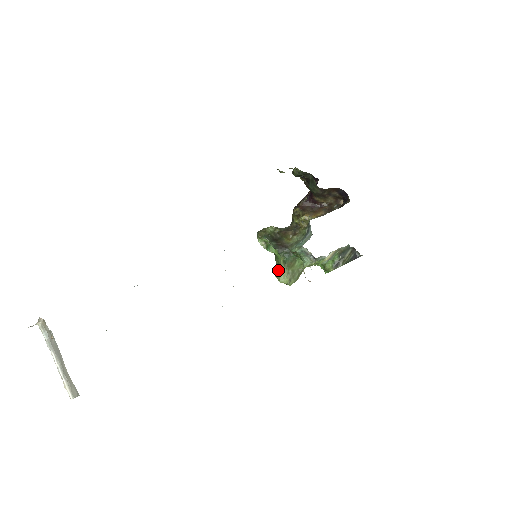
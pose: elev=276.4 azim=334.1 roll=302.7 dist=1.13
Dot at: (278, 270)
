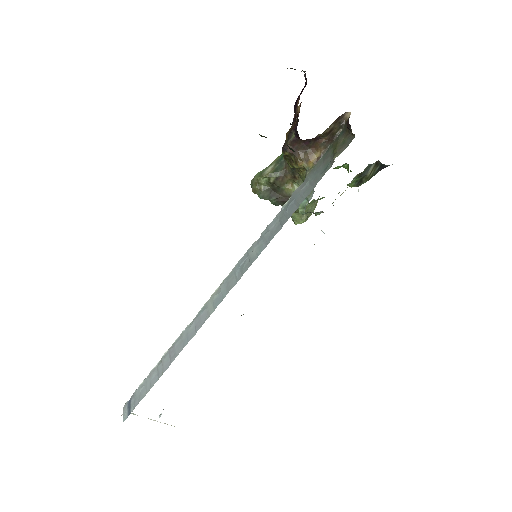
Dot at: occluded
